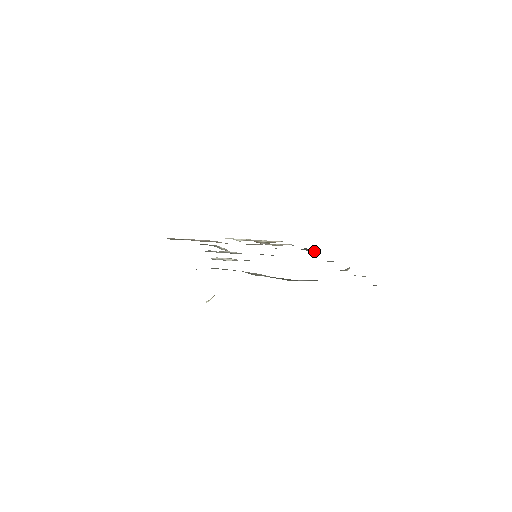
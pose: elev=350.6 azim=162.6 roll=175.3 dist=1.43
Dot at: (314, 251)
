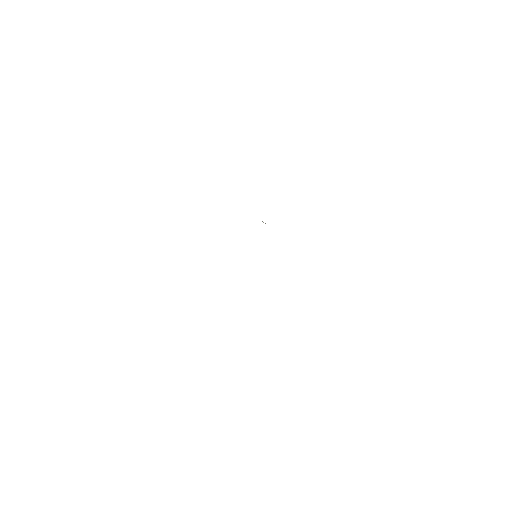
Dot at: occluded
